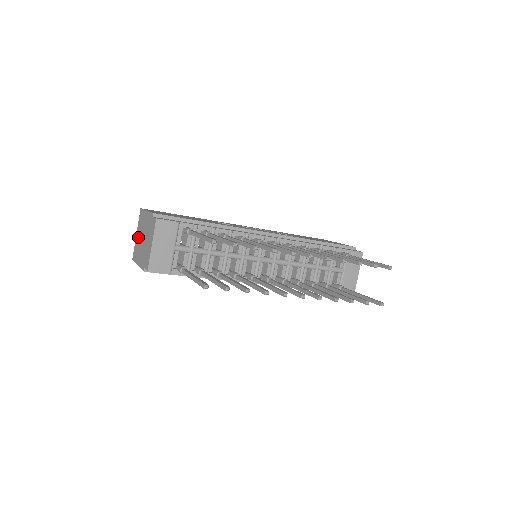
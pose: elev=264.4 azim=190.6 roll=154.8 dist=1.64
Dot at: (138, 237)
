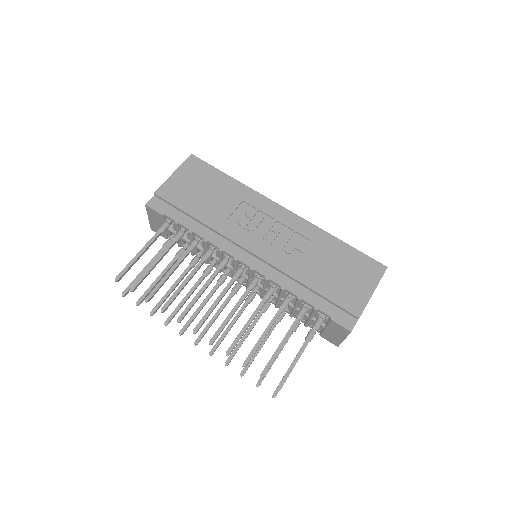
Dot at: occluded
